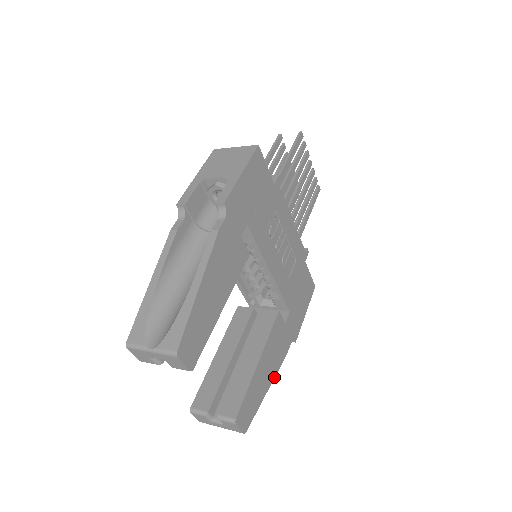
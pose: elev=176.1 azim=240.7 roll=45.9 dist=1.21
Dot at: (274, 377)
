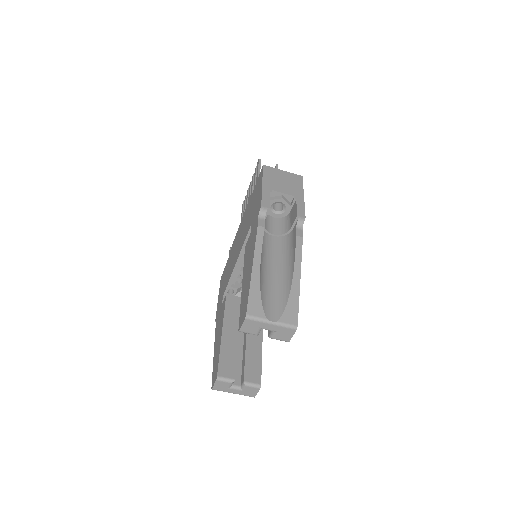
Dot at: occluded
